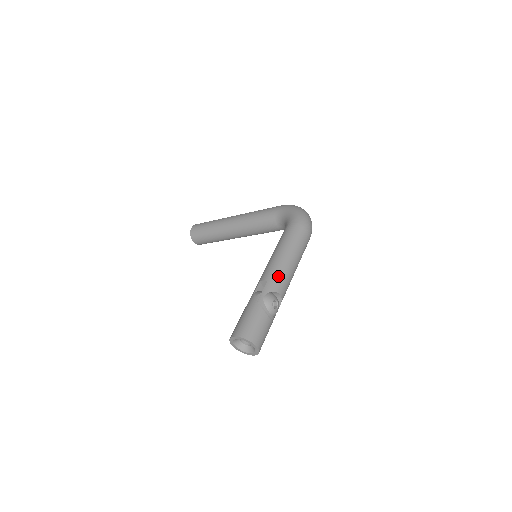
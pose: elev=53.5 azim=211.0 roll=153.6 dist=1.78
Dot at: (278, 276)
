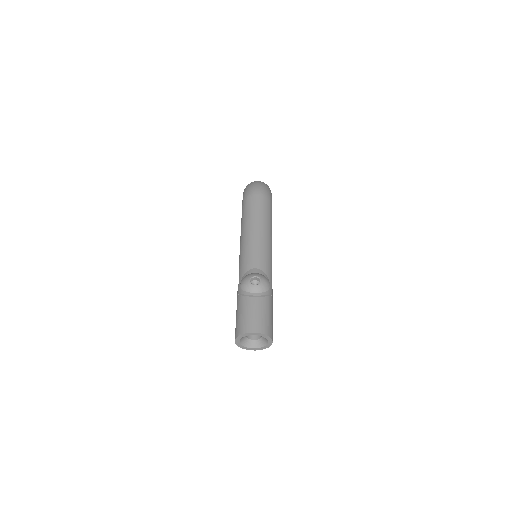
Dot at: (244, 256)
